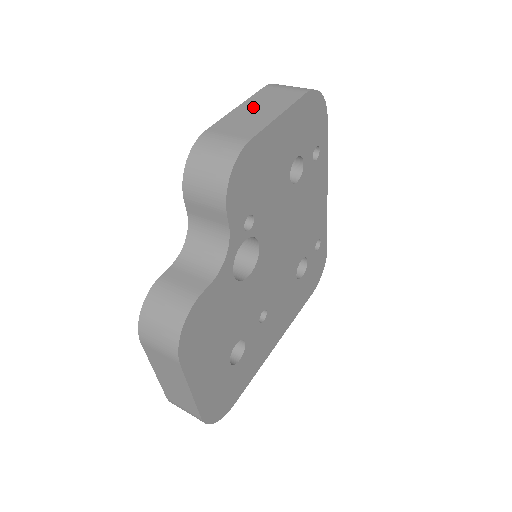
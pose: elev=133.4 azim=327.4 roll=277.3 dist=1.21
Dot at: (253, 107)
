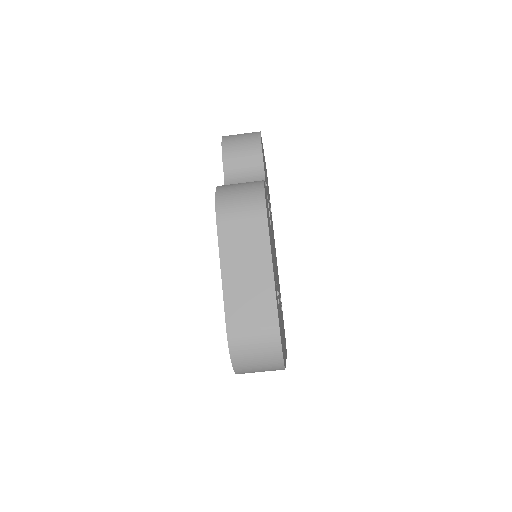
Dot at: occluded
